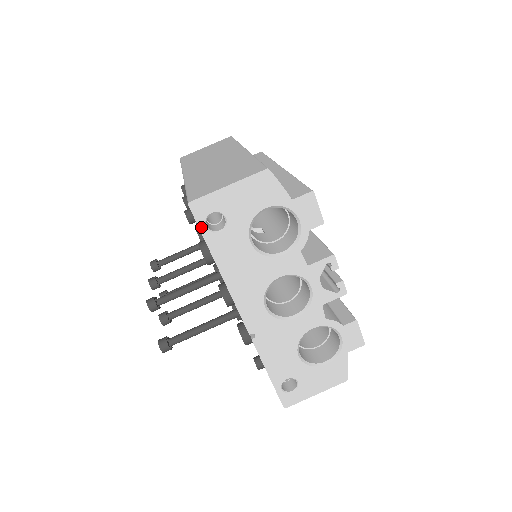
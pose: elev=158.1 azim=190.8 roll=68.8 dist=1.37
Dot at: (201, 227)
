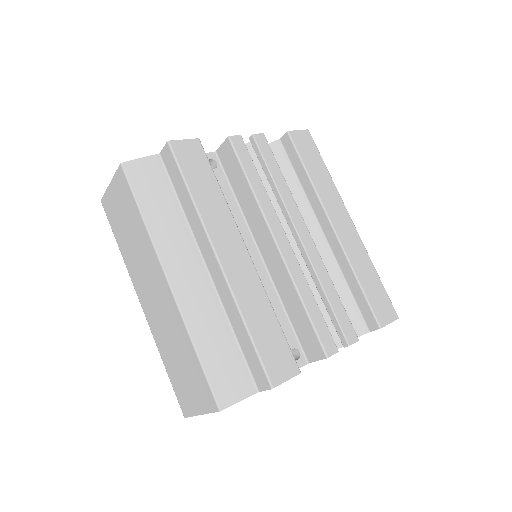
Dot at: occluded
